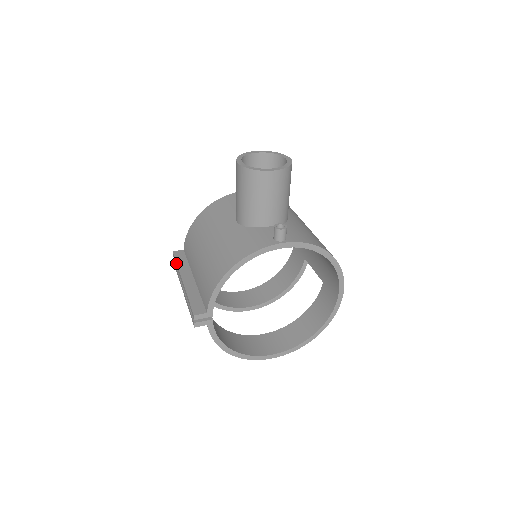
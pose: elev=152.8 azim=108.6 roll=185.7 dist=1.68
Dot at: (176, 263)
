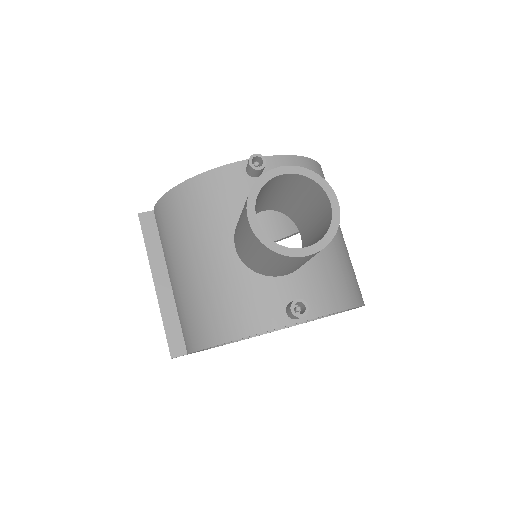
Dot at: occluded
